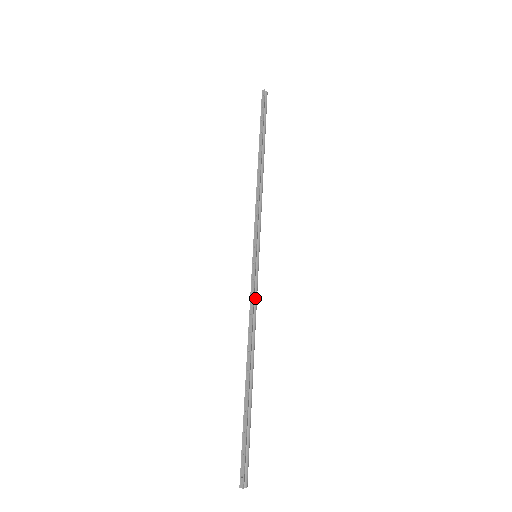
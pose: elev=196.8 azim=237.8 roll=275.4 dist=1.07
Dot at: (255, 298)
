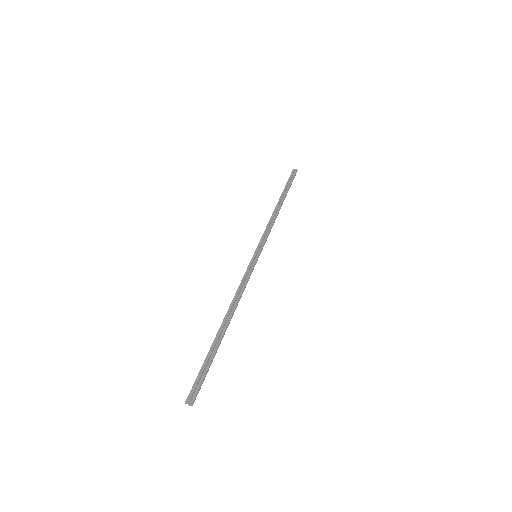
Dot at: (245, 279)
